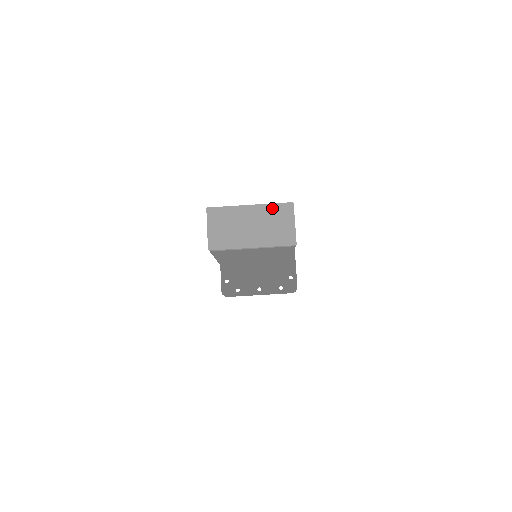
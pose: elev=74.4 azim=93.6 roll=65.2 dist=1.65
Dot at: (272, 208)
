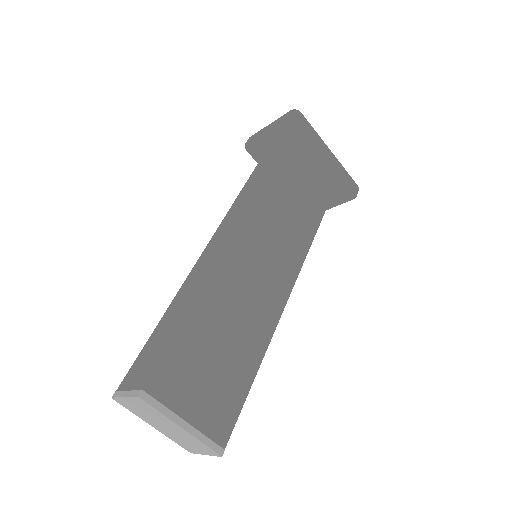
Dot at: (199, 443)
